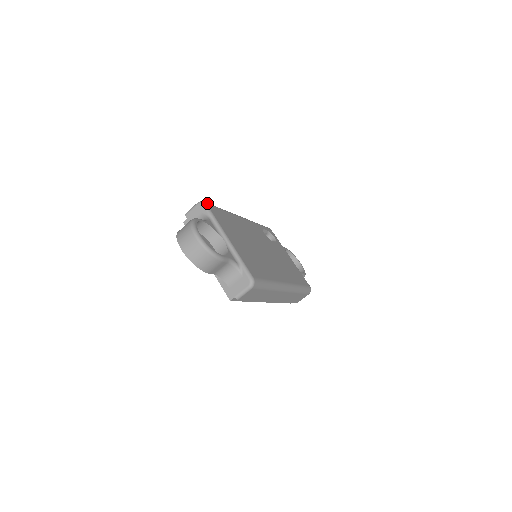
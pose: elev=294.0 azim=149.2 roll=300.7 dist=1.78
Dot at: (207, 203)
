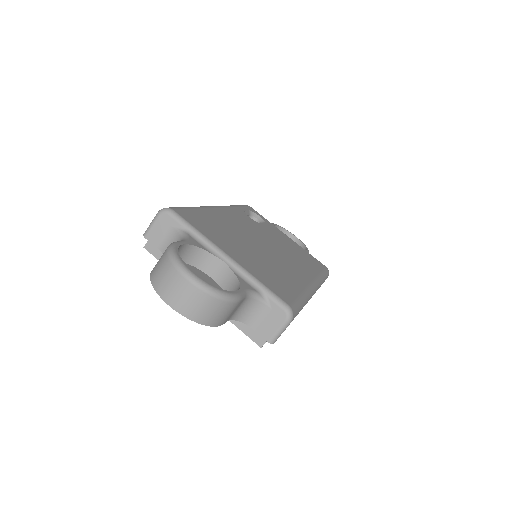
Dot at: (173, 208)
